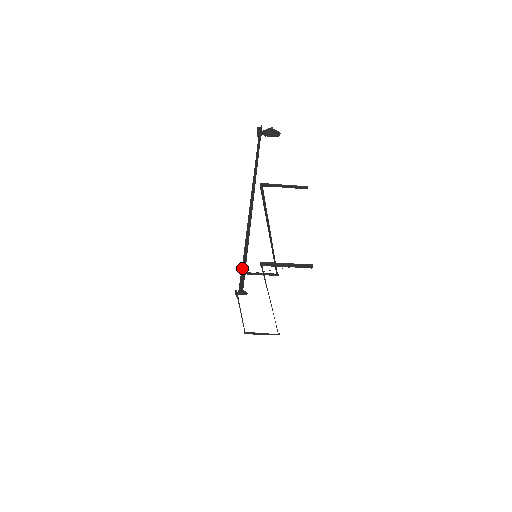
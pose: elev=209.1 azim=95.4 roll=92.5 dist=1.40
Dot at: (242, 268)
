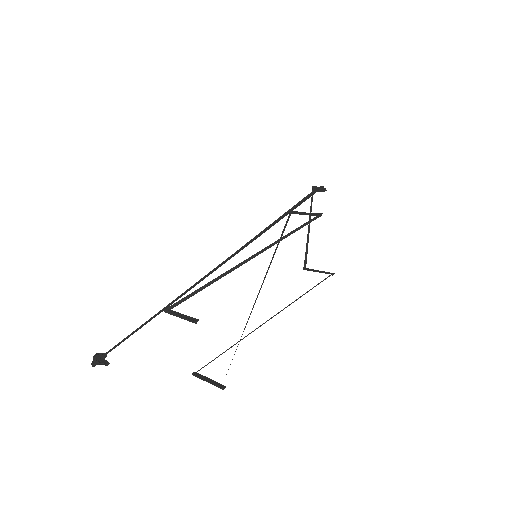
Dot at: (278, 219)
